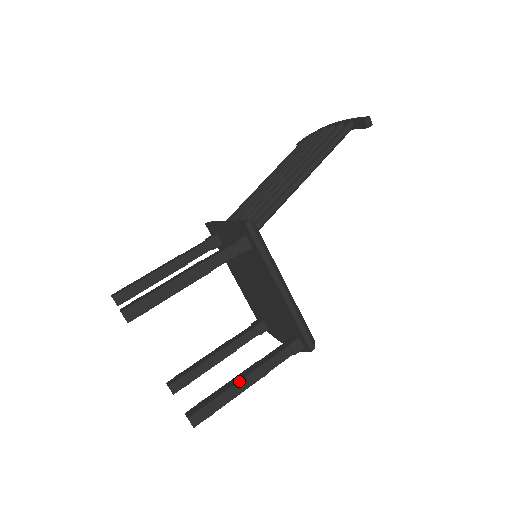
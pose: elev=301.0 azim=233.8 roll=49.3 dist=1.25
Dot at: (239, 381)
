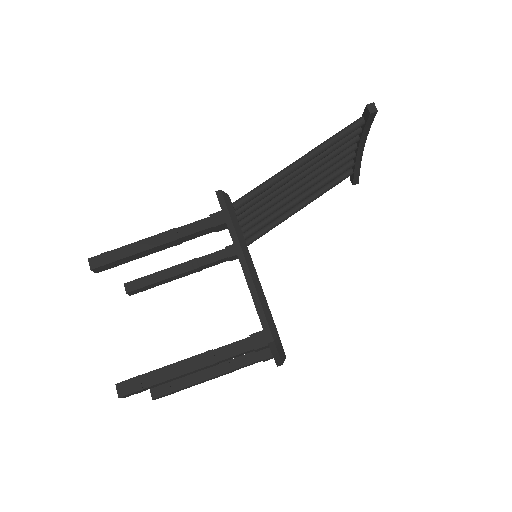
Dot at: (181, 361)
